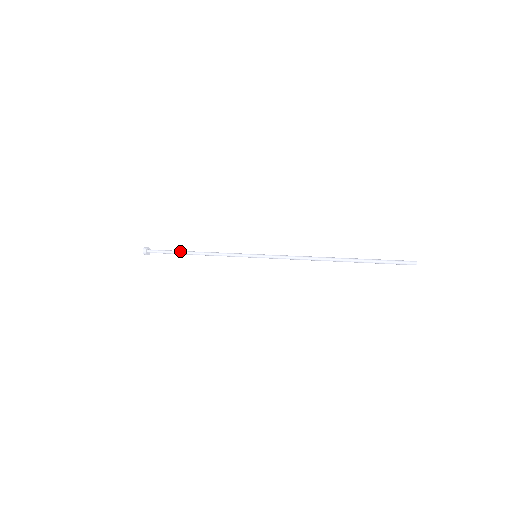
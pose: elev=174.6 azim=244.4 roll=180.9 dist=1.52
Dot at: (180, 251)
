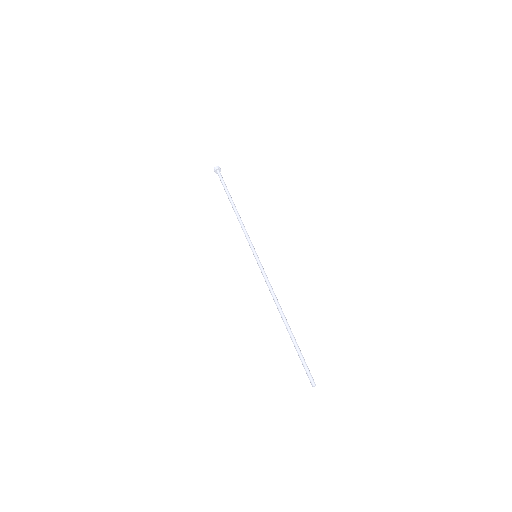
Dot at: (229, 195)
